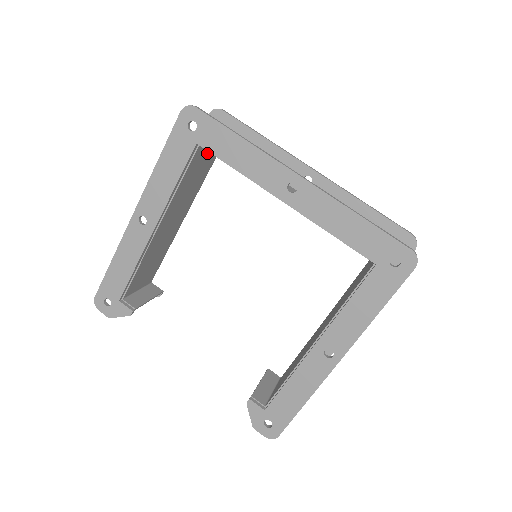
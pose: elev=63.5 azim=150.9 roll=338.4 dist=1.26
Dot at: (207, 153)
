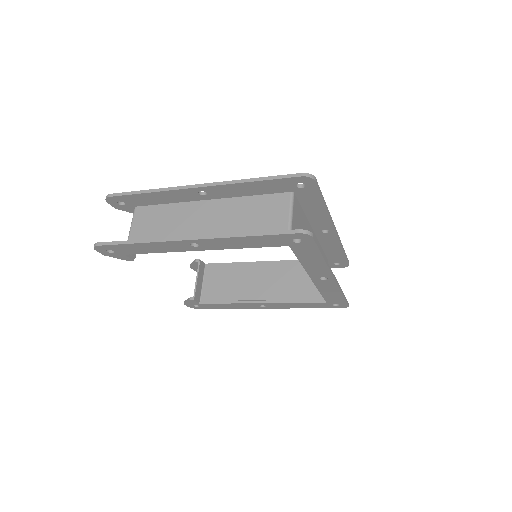
Dot at: (281, 217)
